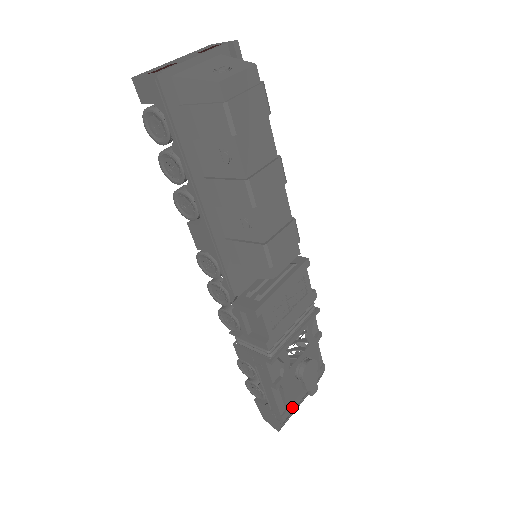
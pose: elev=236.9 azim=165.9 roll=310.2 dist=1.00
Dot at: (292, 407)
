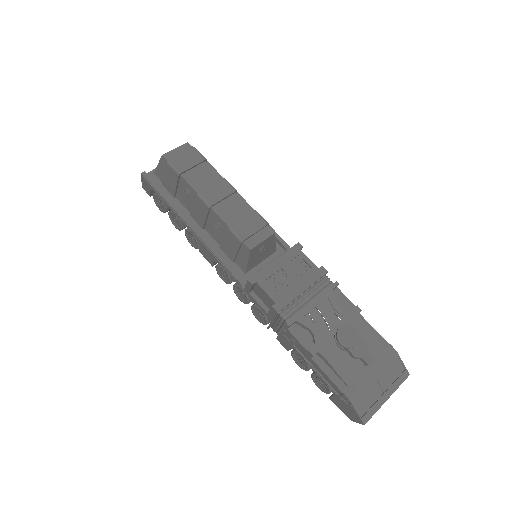
Dot at: (357, 385)
